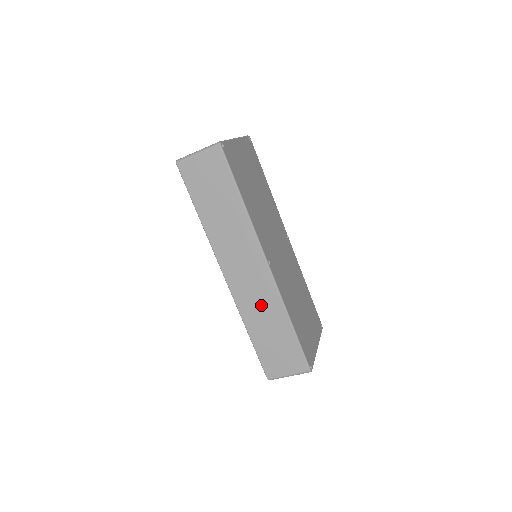
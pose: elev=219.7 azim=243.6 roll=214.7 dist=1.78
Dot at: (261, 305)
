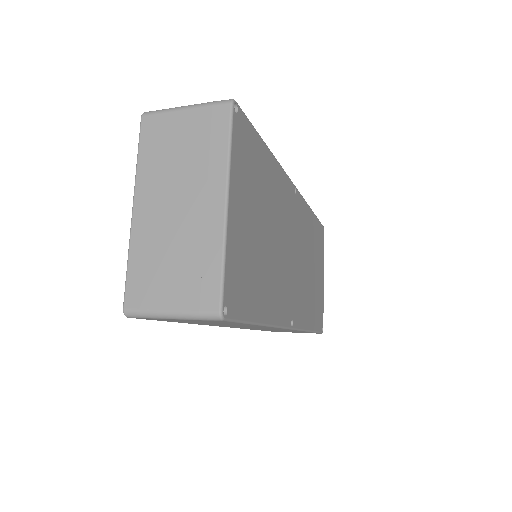
Dot at: occluded
